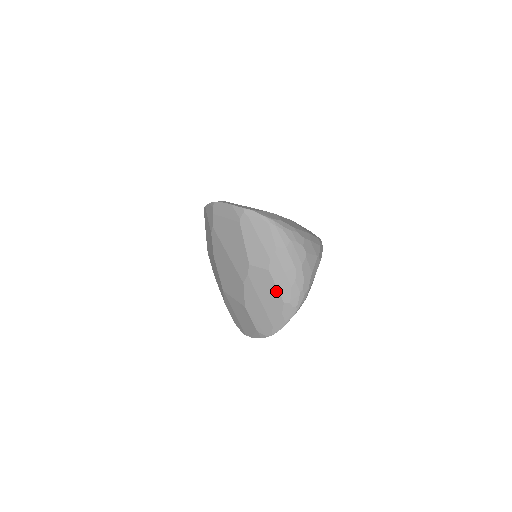
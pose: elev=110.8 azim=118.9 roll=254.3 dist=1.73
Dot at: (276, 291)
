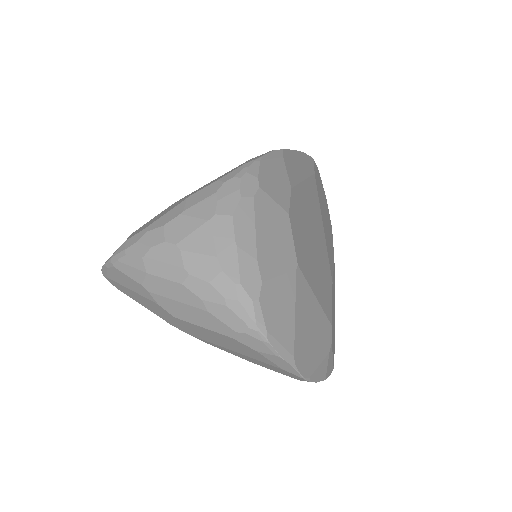
Dot at: (211, 332)
